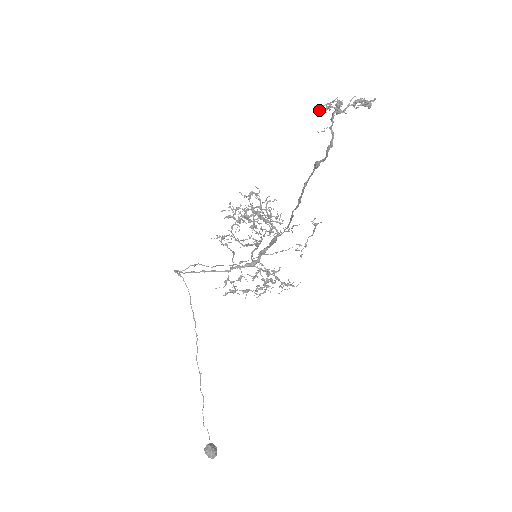
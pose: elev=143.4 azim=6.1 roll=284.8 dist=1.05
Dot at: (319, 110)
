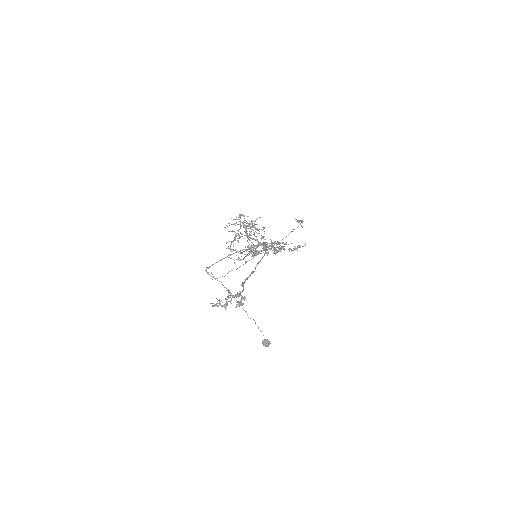
Dot at: (214, 305)
